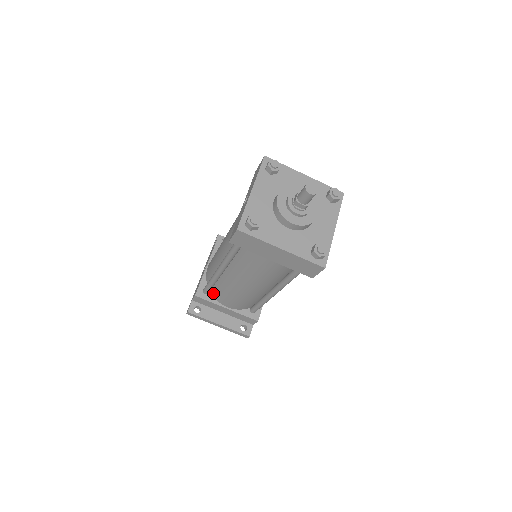
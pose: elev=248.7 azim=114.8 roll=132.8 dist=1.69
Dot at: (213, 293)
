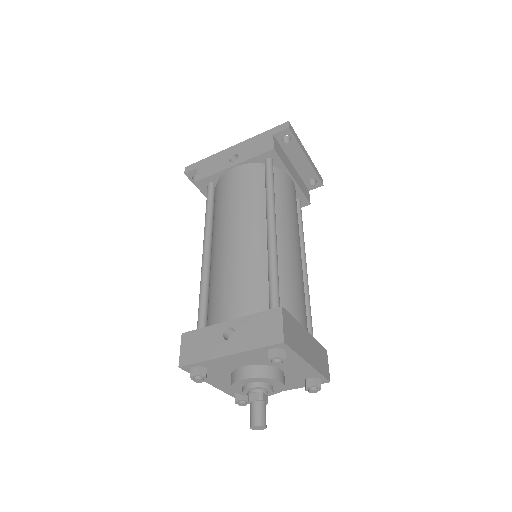
Dot at: occluded
